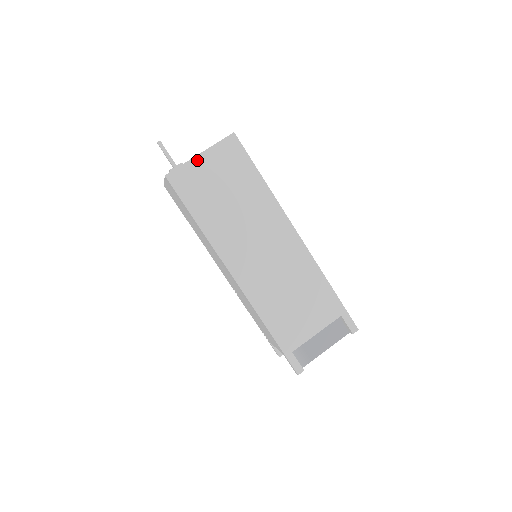
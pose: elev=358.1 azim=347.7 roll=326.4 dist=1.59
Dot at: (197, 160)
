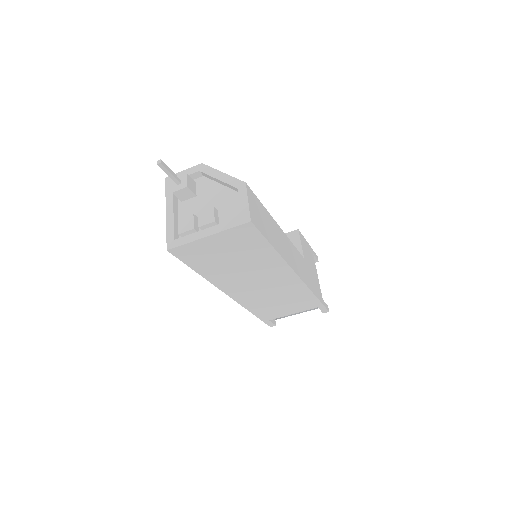
Dot at: (203, 240)
